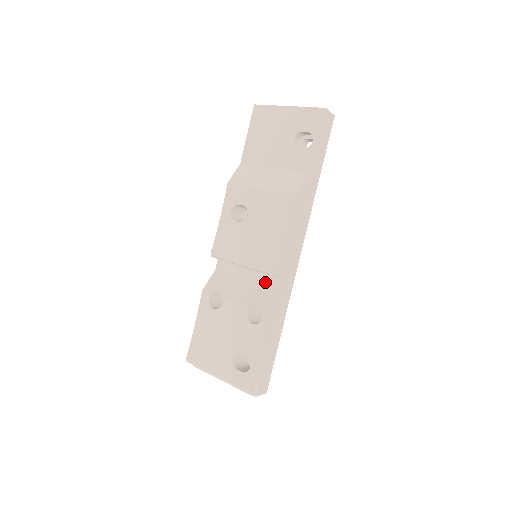
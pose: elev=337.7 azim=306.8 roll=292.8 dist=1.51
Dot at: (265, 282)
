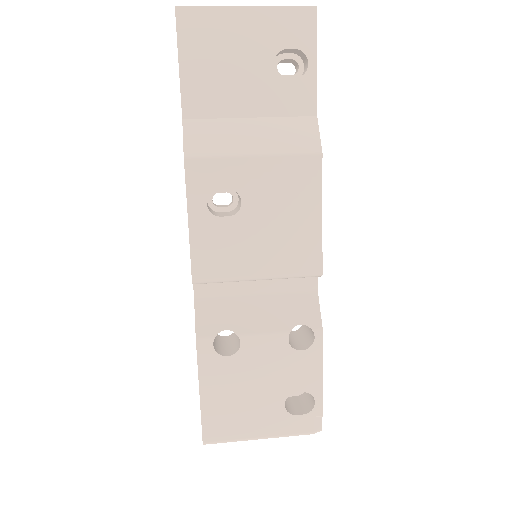
Dot at: (290, 288)
